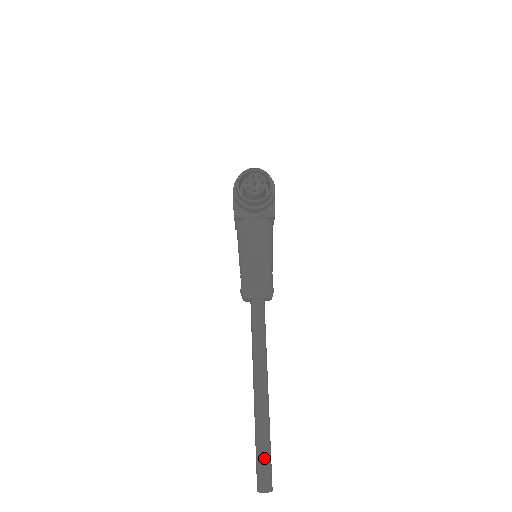
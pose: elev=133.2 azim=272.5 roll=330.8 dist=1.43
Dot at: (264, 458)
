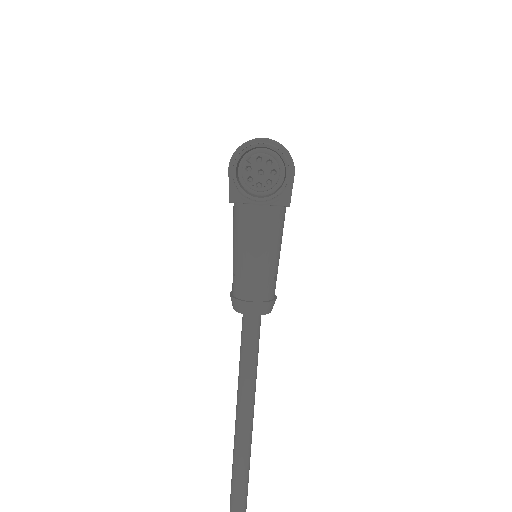
Dot at: (240, 485)
